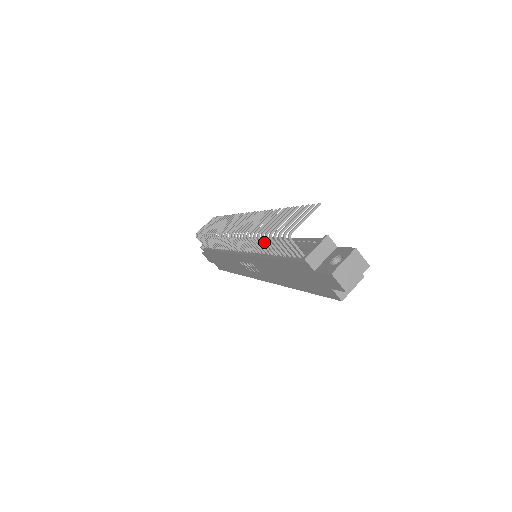
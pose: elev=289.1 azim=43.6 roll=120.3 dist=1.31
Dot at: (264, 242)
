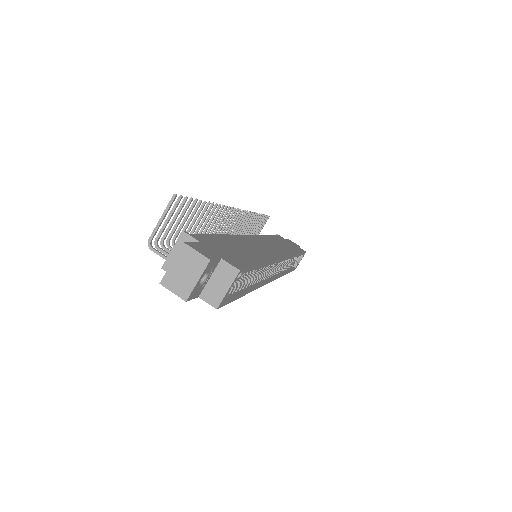
Dot at: occluded
